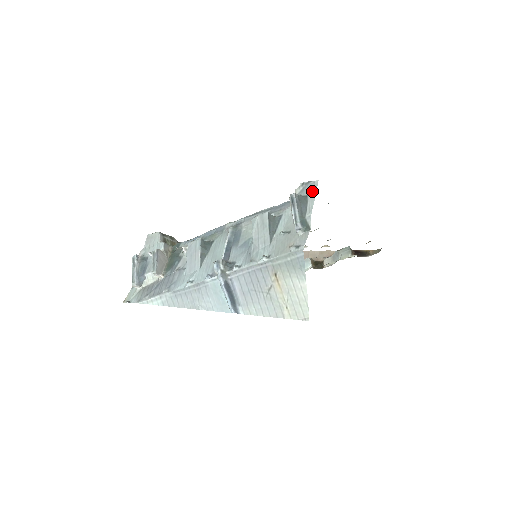
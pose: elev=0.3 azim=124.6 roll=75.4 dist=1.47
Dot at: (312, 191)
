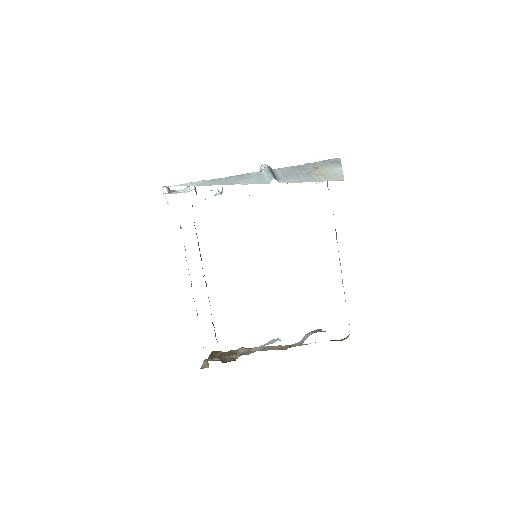
Dot at: occluded
